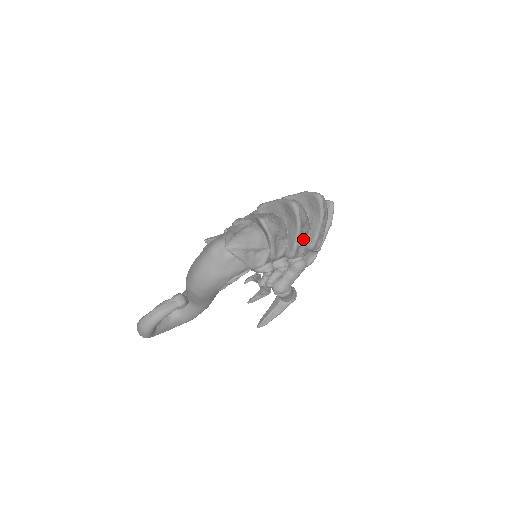
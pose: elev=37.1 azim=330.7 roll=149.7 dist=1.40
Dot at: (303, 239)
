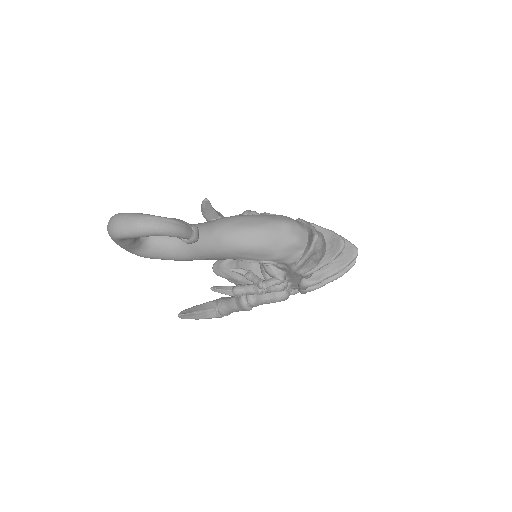
Dot at: occluded
